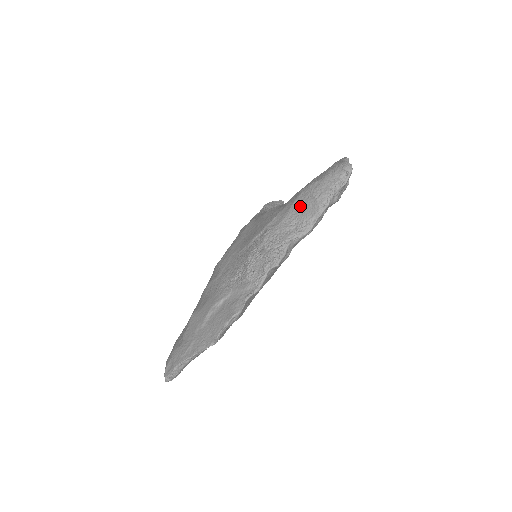
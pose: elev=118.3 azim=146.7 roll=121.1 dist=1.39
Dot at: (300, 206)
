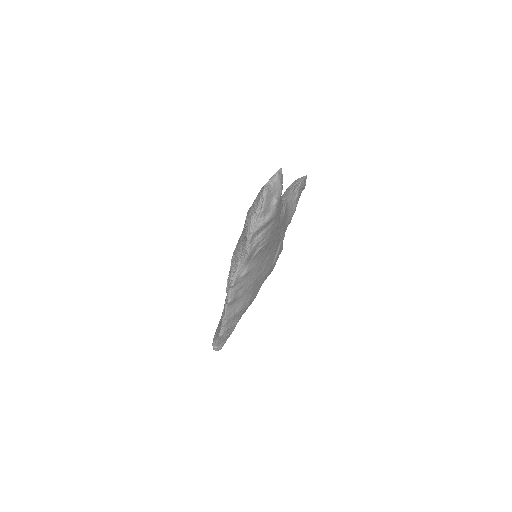
Dot at: (244, 231)
